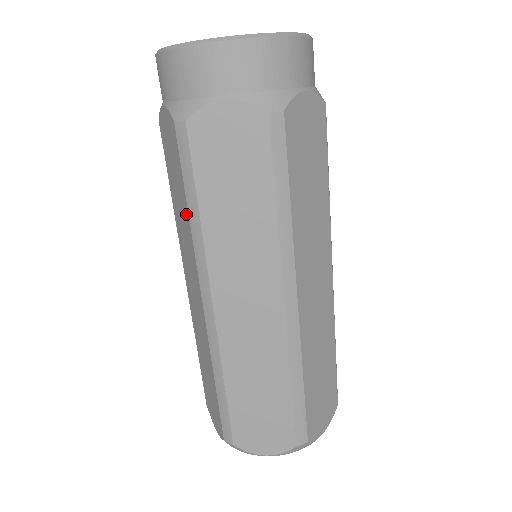
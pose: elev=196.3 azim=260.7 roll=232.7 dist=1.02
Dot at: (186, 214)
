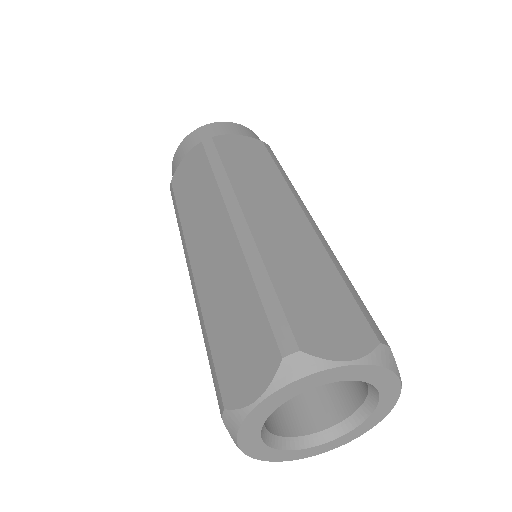
Dot at: occluded
